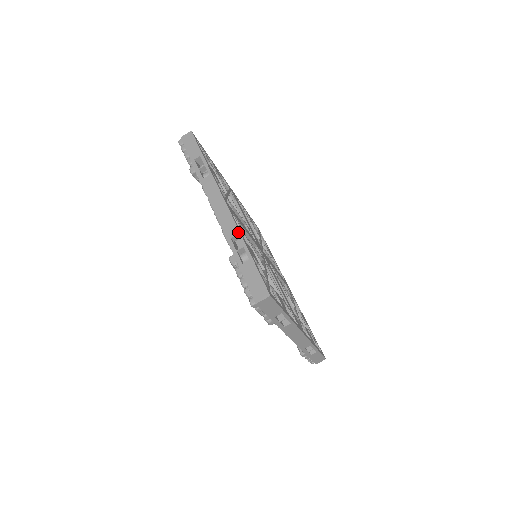
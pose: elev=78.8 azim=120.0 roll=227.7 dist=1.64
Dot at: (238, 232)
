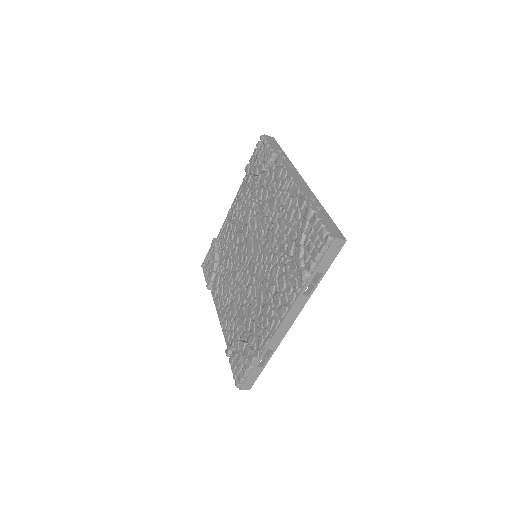
Dot at: occluded
